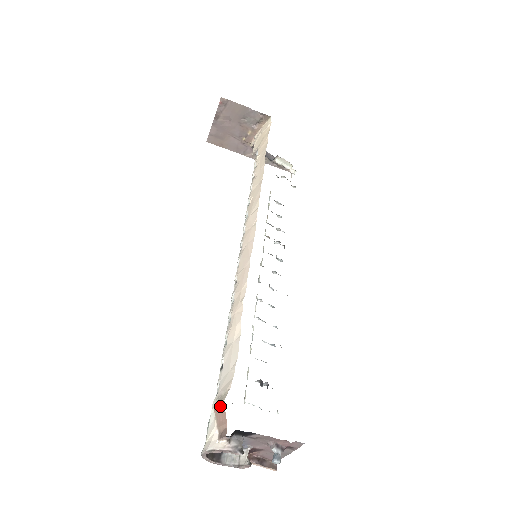
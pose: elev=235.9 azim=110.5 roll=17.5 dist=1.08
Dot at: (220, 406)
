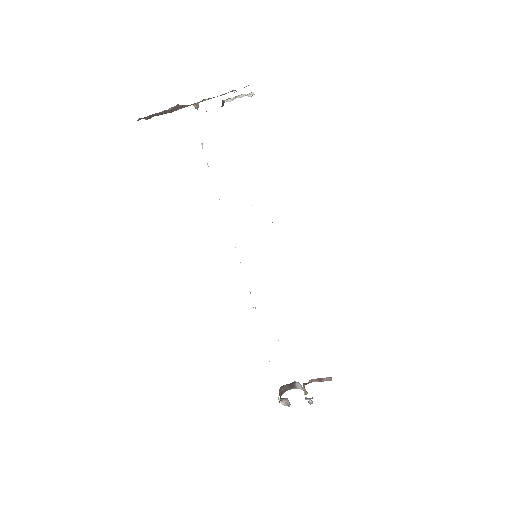
Dot at: occluded
